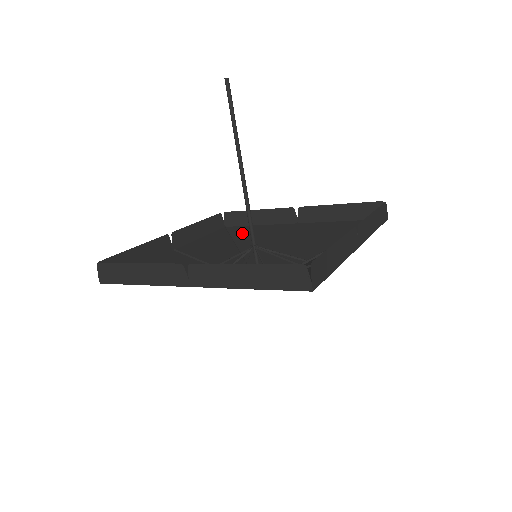
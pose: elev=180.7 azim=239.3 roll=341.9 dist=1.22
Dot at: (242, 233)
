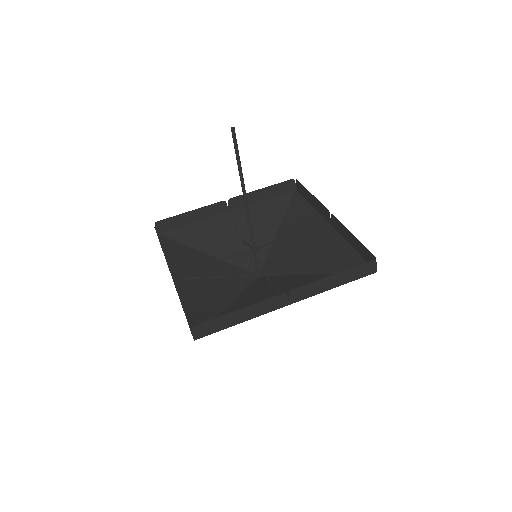
Dot at: (185, 235)
